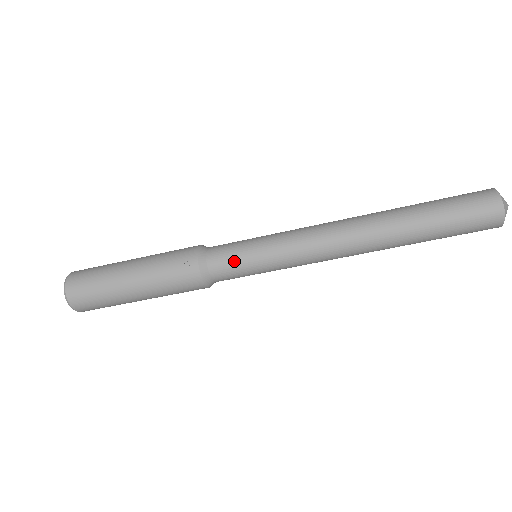
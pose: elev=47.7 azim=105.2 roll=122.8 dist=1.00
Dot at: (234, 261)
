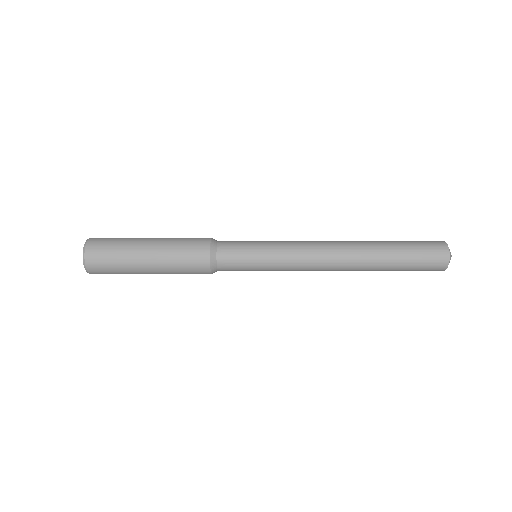
Dot at: (240, 260)
